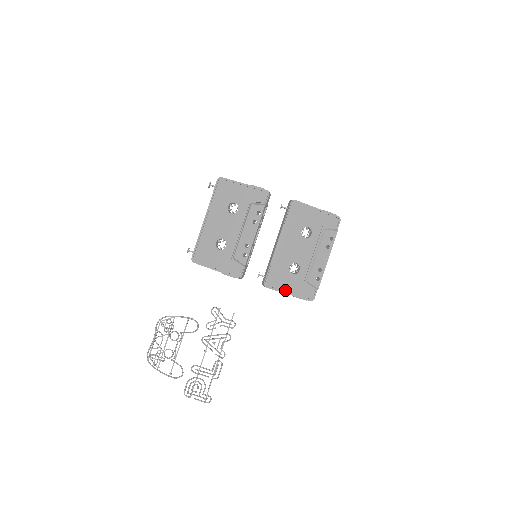
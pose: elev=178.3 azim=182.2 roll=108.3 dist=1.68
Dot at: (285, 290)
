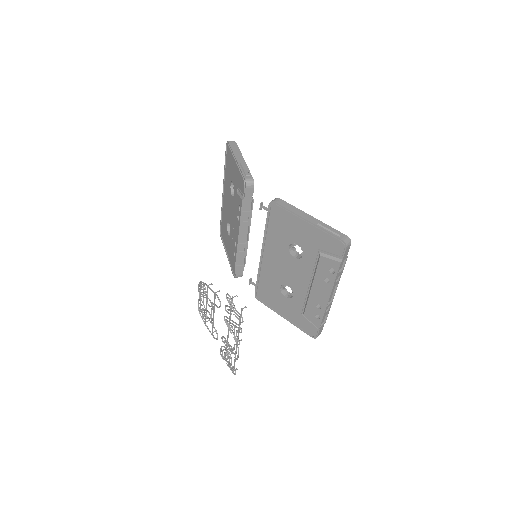
Dot at: (279, 311)
